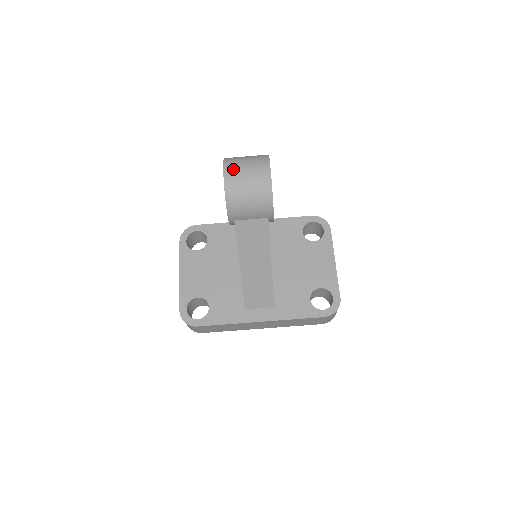
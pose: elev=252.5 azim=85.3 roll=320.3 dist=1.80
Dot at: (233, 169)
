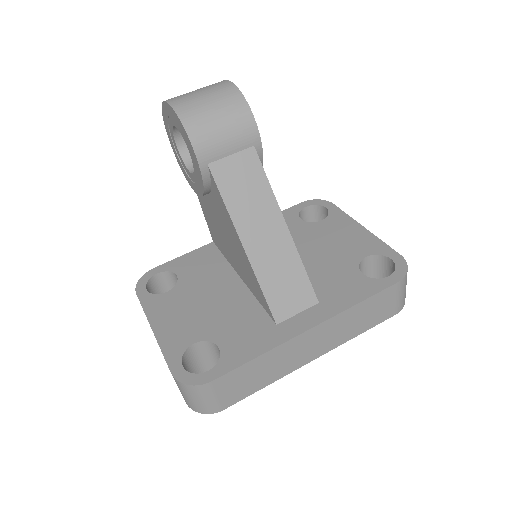
Dot at: (179, 97)
